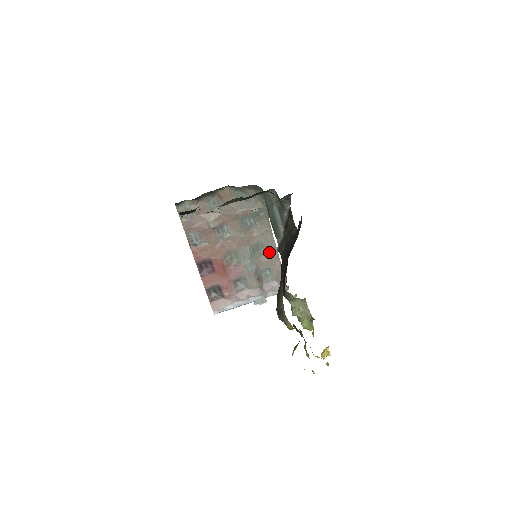
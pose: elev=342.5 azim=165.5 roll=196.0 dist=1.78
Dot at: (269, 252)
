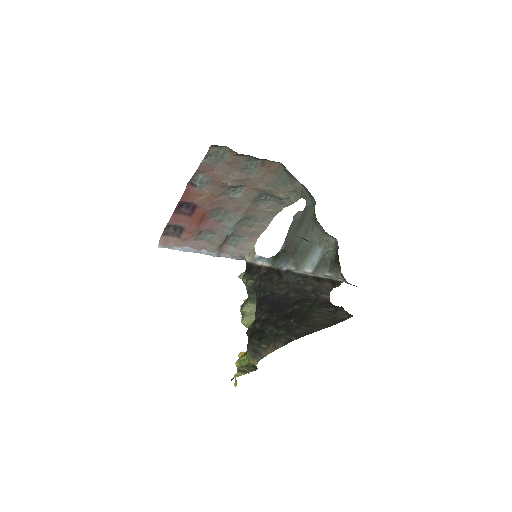
Dot at: (256, 226)
